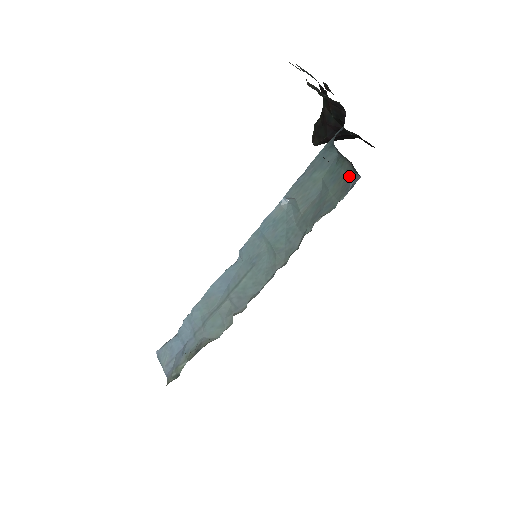
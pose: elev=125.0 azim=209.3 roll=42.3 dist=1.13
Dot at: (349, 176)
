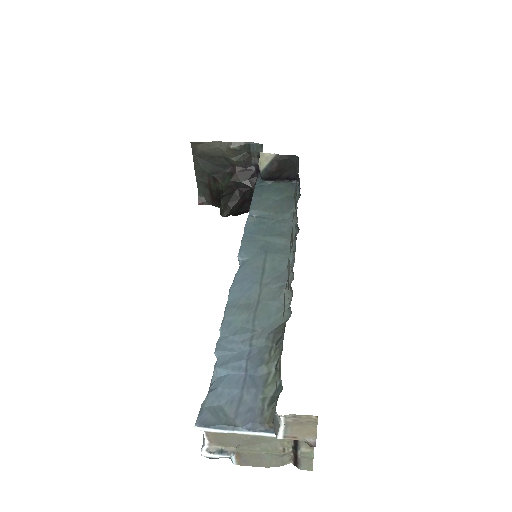
Dot at: (291, 186)
